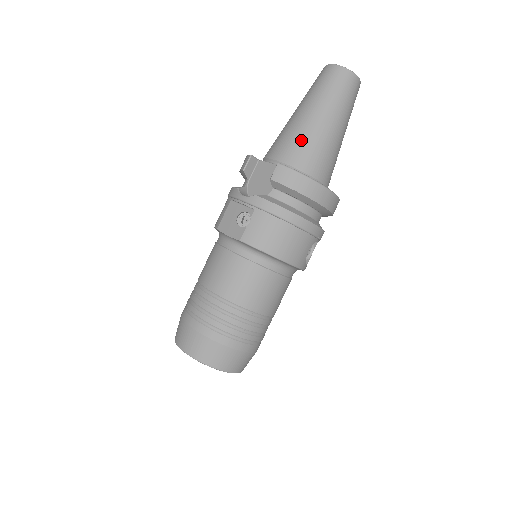
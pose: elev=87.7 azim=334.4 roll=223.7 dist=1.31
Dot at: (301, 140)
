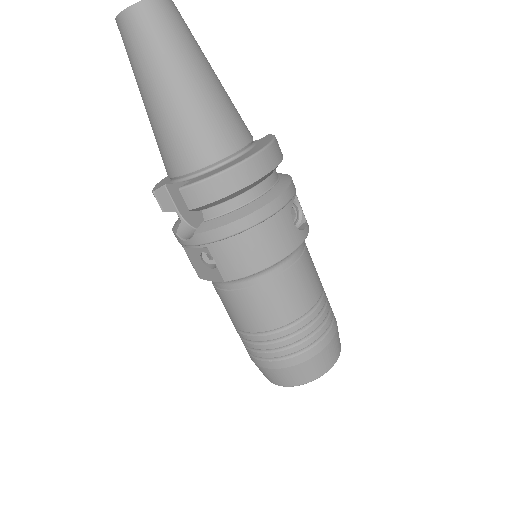
Dot at: (176, 136)
